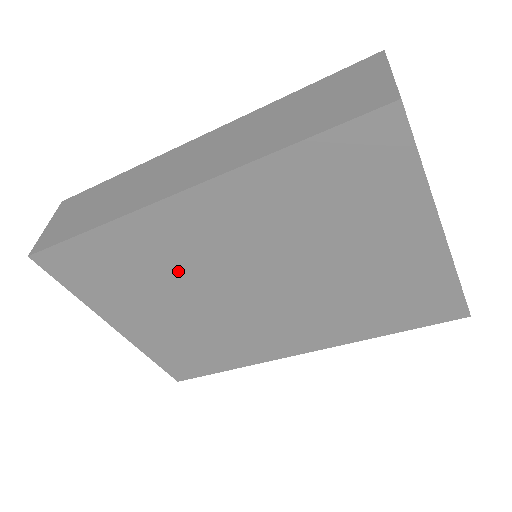
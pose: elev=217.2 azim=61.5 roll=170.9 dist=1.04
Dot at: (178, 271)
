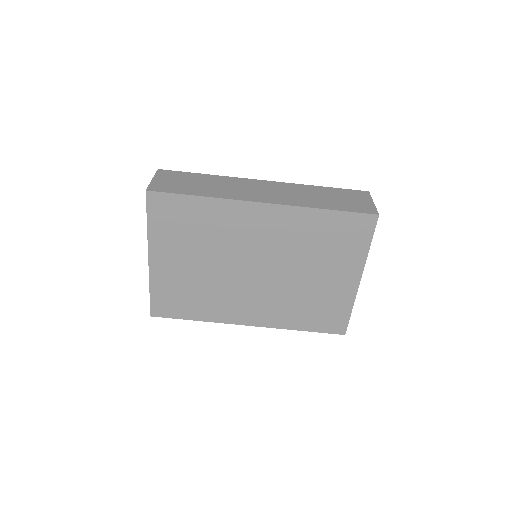
Dot at: (224, 242)
